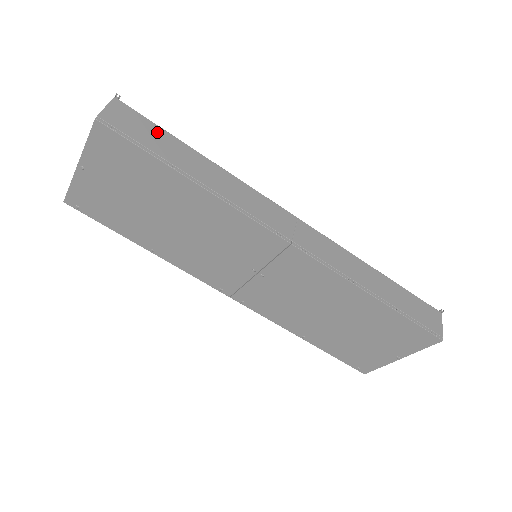
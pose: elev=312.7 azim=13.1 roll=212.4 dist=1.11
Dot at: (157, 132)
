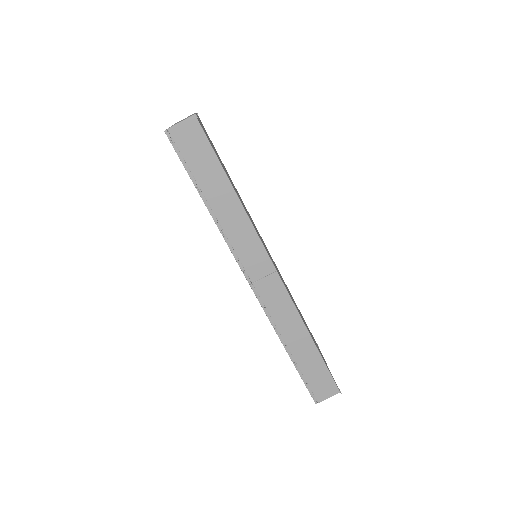
Dot at: (209, 157)
